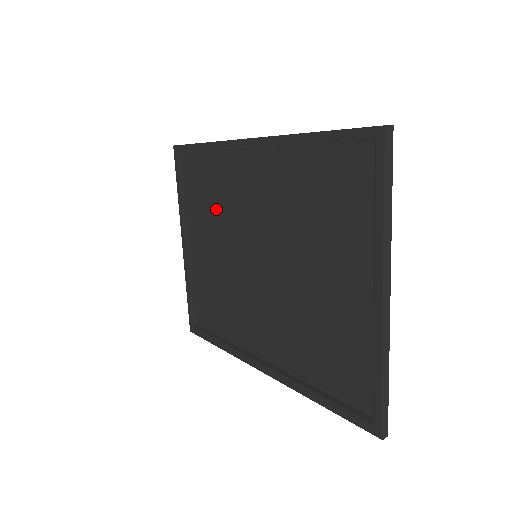
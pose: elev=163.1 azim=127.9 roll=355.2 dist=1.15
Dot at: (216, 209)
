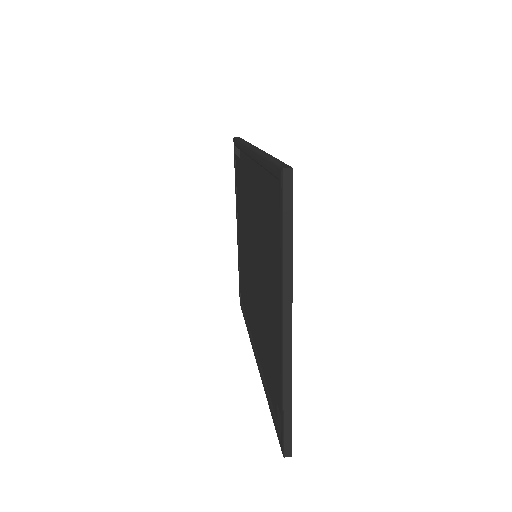
Dot at: (243, 204)
